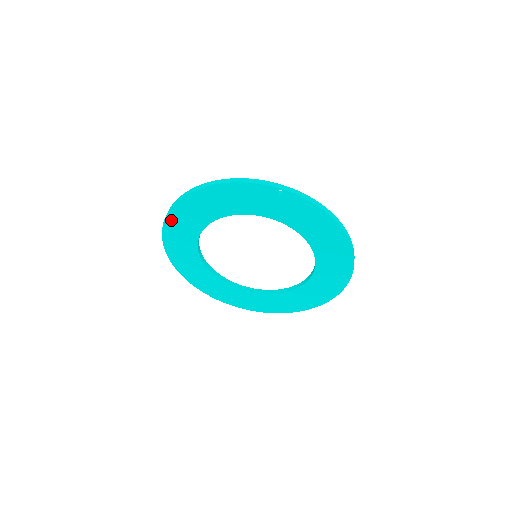
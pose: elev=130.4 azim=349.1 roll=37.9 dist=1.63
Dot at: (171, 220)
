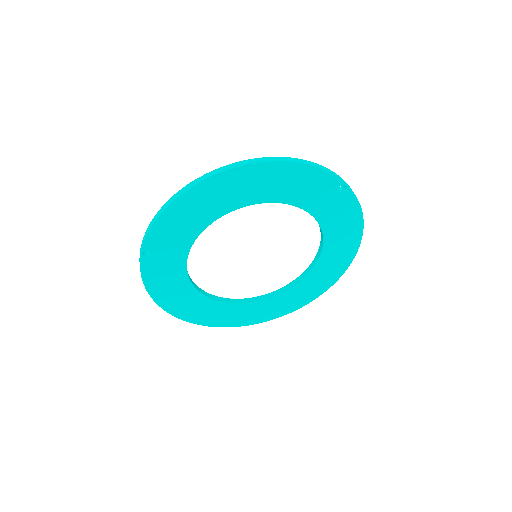
Dot at: (193, 194)
